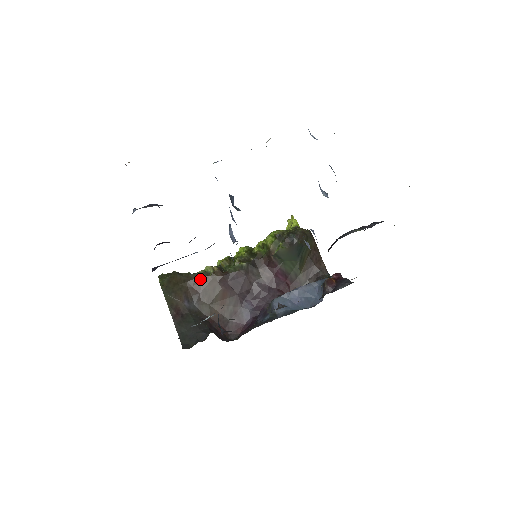
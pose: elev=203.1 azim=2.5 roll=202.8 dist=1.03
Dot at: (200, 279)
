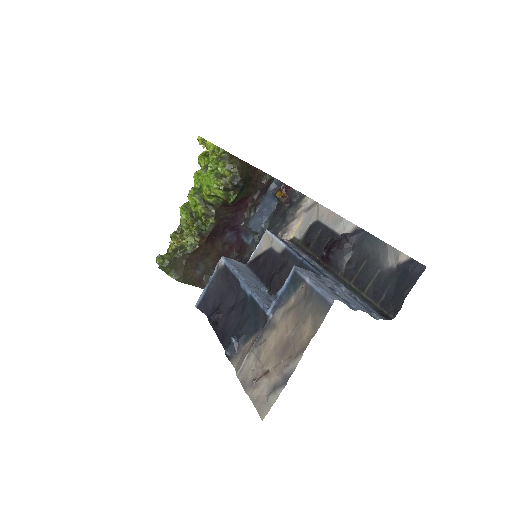
Dot at: (193, 253)
